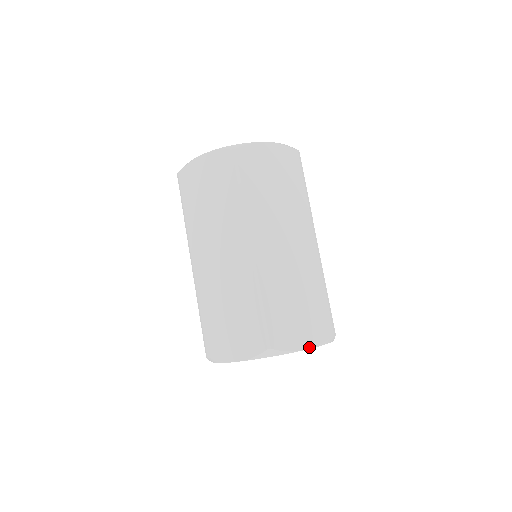
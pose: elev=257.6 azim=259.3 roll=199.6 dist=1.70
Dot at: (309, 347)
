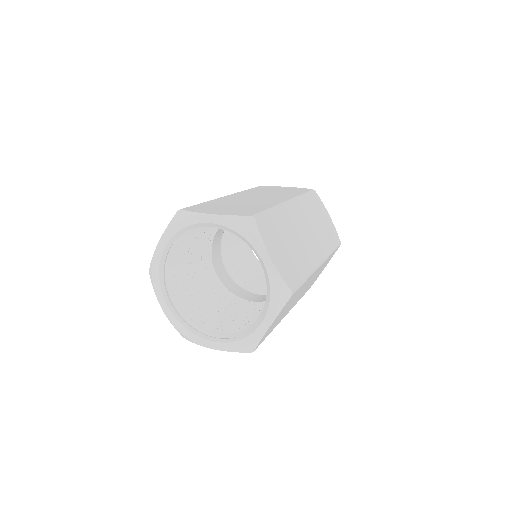
Dot at: (273, 262)
